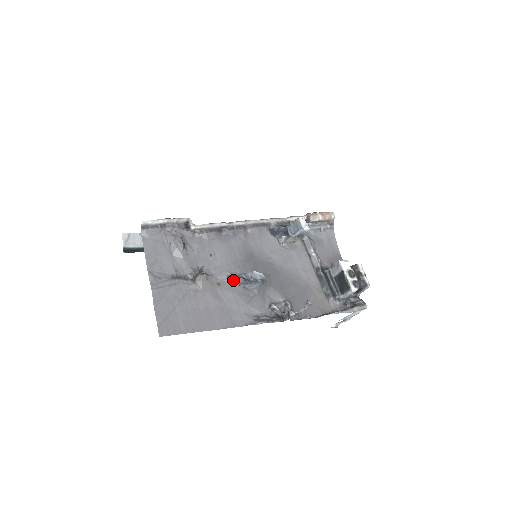
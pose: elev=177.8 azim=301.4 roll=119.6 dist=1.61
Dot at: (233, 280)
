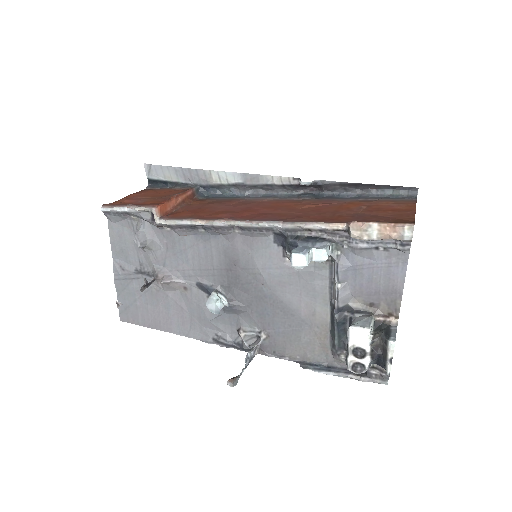
Dot at: (202, 289)
